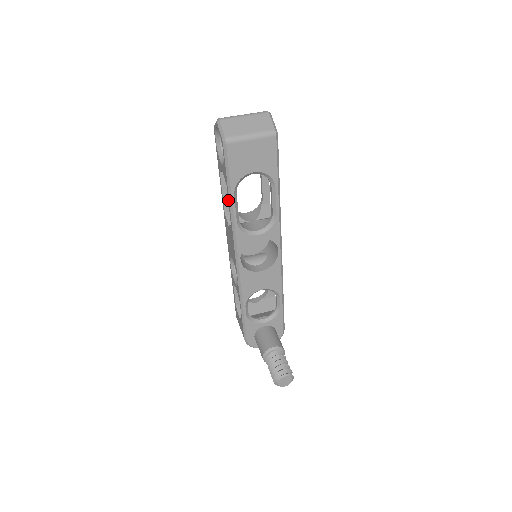
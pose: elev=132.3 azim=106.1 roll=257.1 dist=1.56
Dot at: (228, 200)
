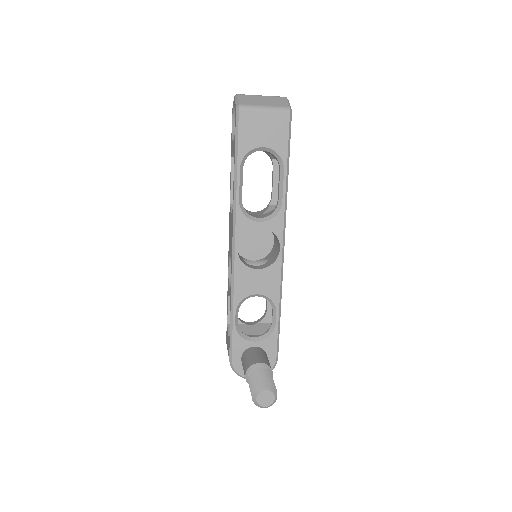
Dot at: occluded
